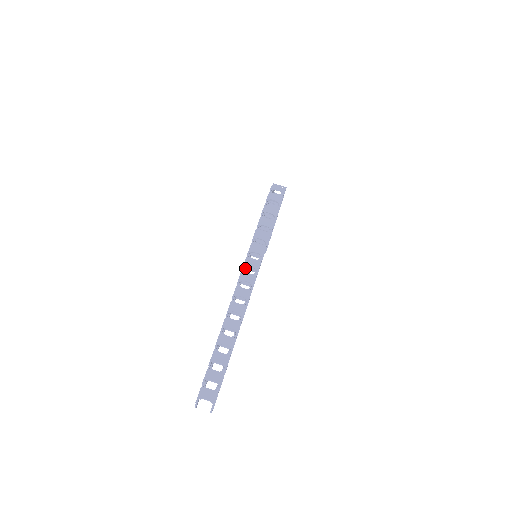
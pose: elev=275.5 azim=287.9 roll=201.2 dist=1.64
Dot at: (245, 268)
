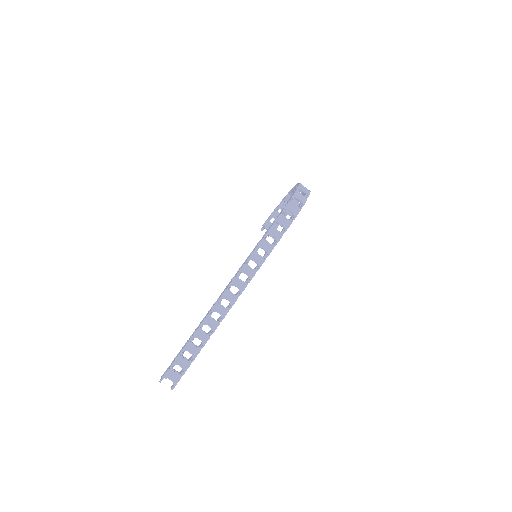
Dot at: occluded
